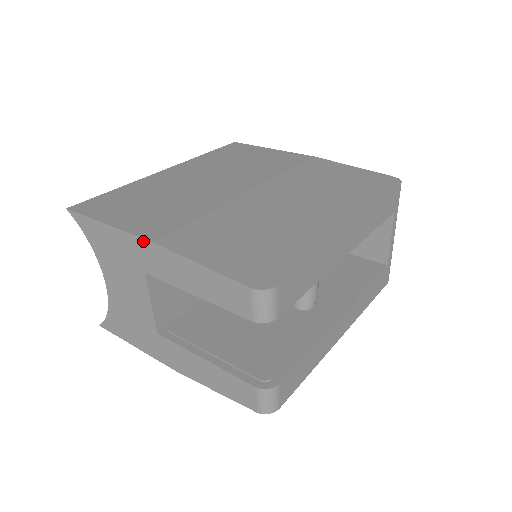
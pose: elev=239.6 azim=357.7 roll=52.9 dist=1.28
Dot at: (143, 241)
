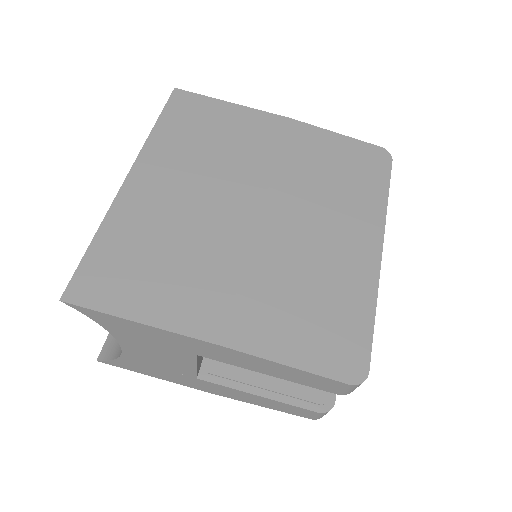
Dot at: (204, 342)
